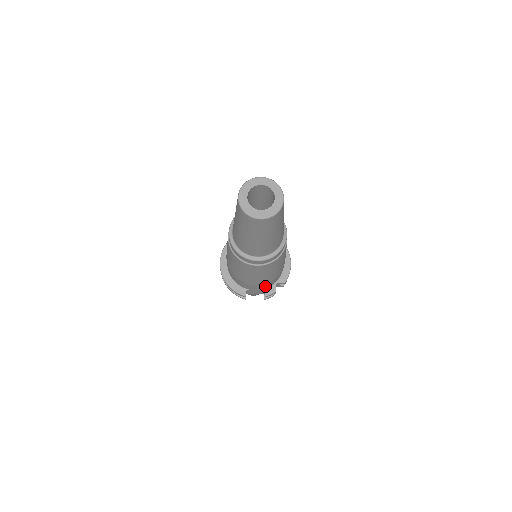
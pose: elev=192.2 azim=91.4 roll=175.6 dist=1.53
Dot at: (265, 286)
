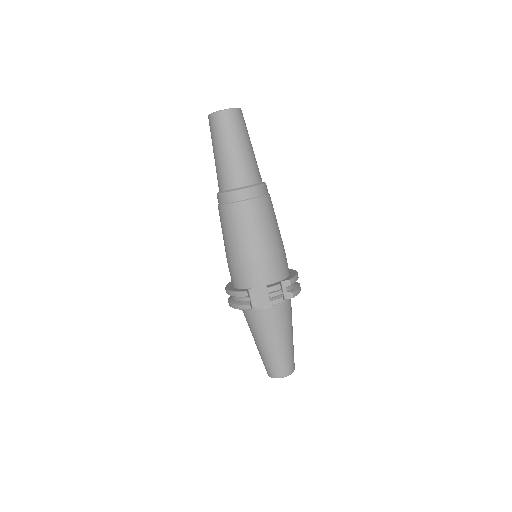
Dot at: (265, 275)
